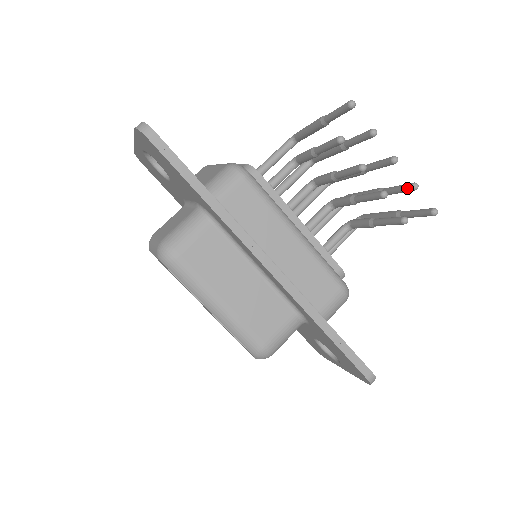
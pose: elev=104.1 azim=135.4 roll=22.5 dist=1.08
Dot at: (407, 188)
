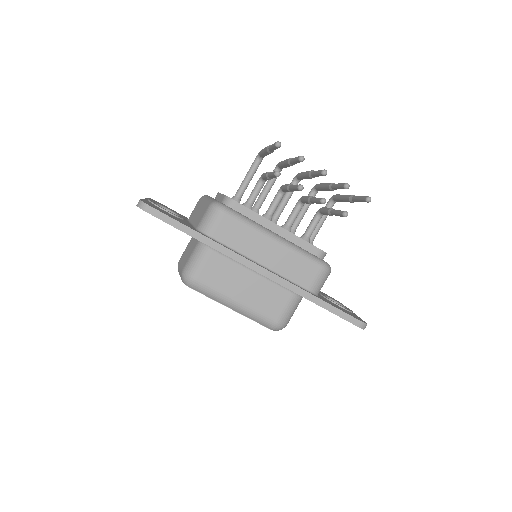
Dot at: (342, 188)
